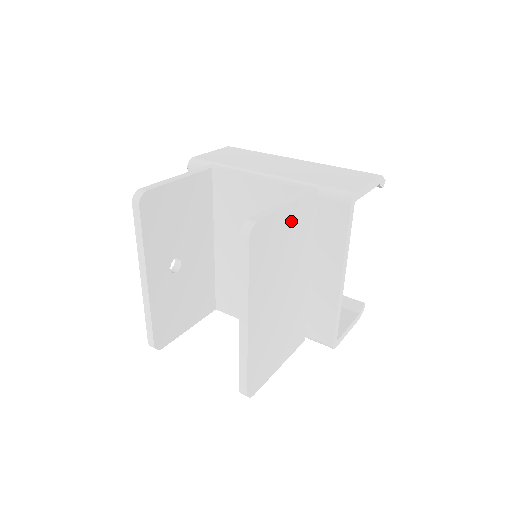
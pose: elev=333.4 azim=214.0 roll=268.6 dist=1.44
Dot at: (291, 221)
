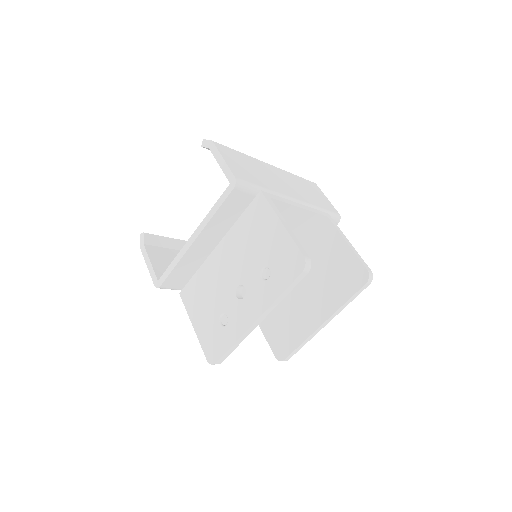
Dot at: occluded
